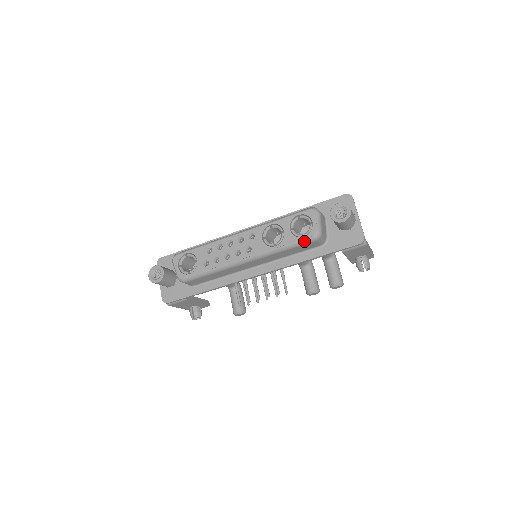
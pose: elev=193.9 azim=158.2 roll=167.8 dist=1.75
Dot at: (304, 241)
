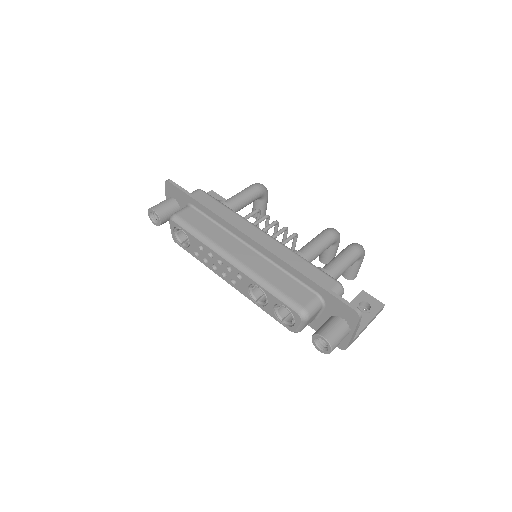
Dot at: (282, 324)
